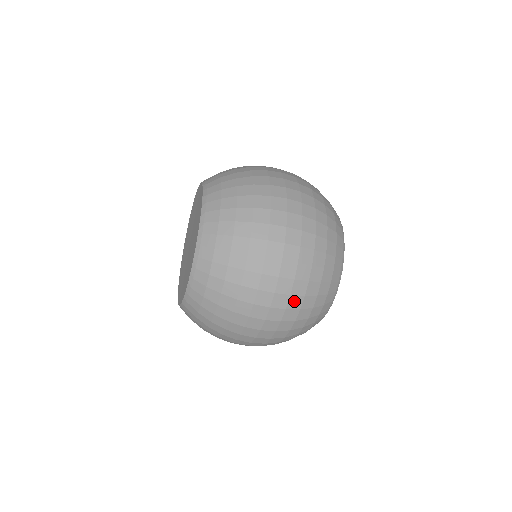
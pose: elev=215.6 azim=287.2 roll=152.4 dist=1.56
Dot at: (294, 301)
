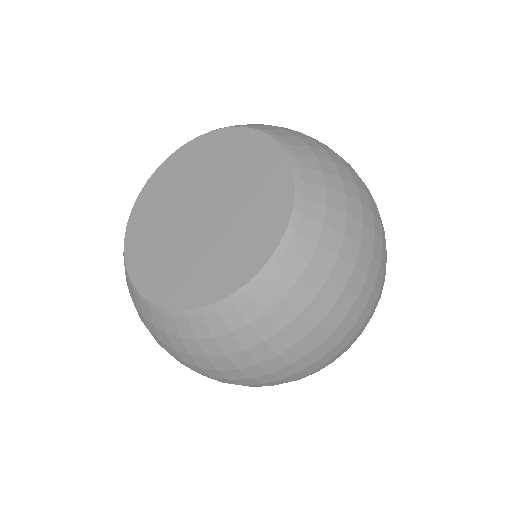
Dot at: occluded
